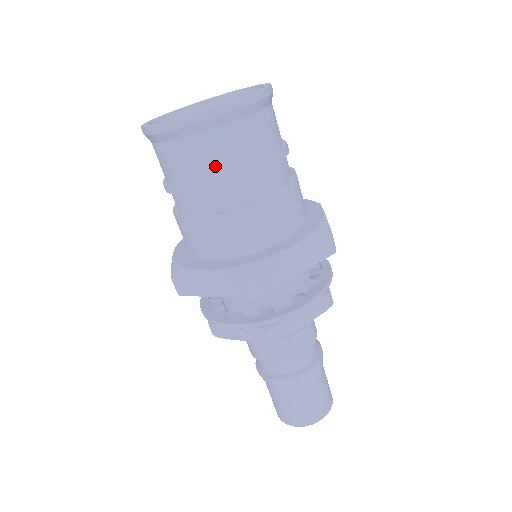
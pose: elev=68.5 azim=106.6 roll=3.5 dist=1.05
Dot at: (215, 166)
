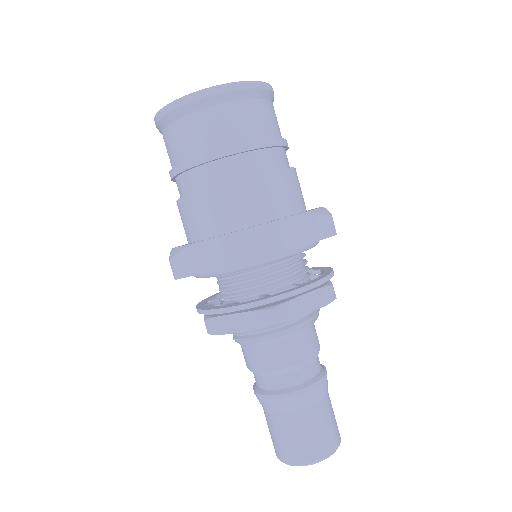
Dot at: (220, 138)
